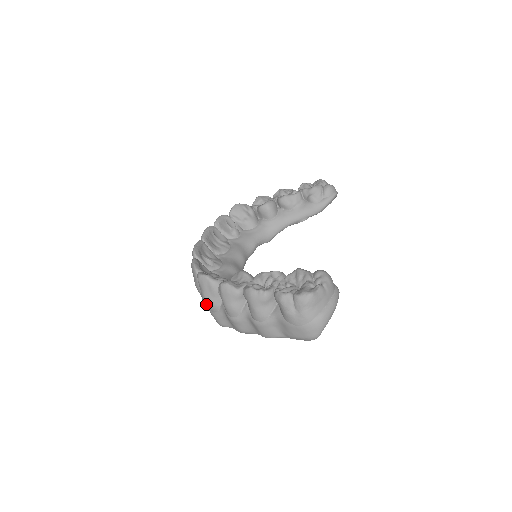
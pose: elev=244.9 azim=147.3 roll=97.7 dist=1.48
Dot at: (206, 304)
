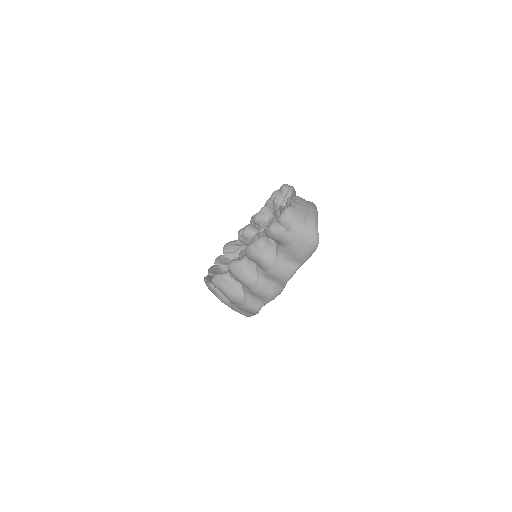
Dot at: (232, 300)
